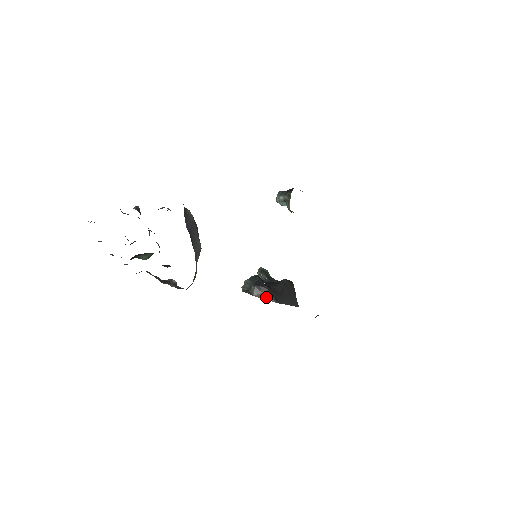
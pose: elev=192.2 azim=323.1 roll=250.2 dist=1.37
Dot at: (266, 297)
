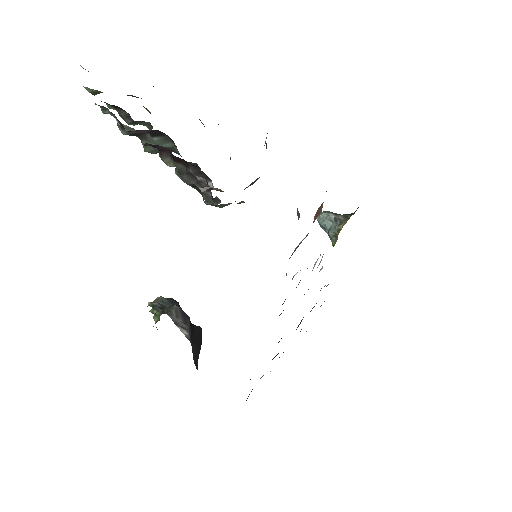
Dot at: (183, 328)
